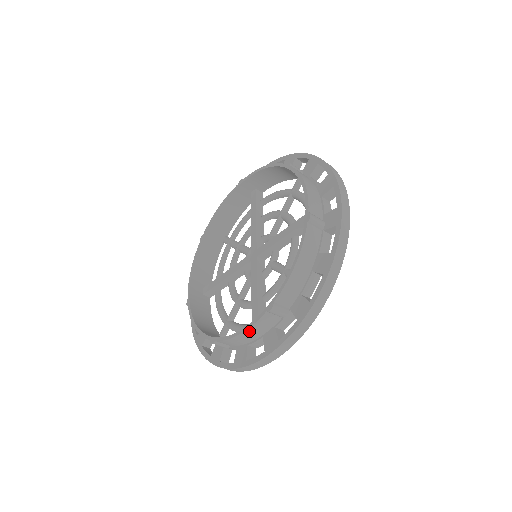
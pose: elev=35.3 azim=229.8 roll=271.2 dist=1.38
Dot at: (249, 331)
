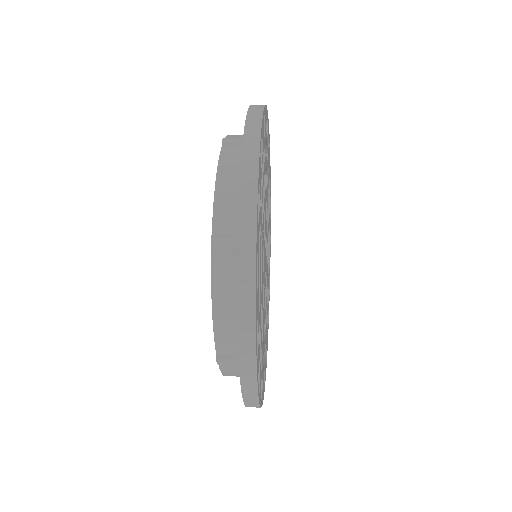
Dot at: (227, 375)
